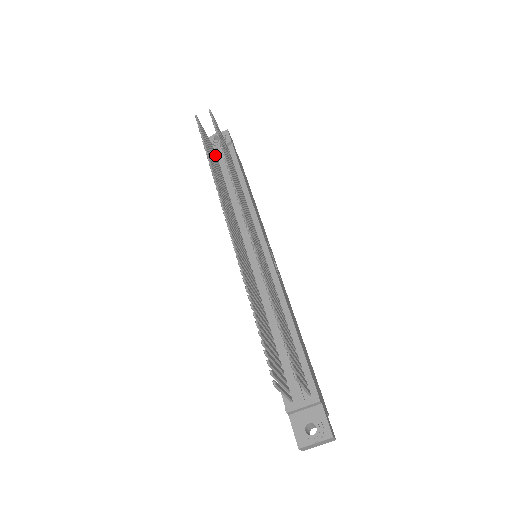
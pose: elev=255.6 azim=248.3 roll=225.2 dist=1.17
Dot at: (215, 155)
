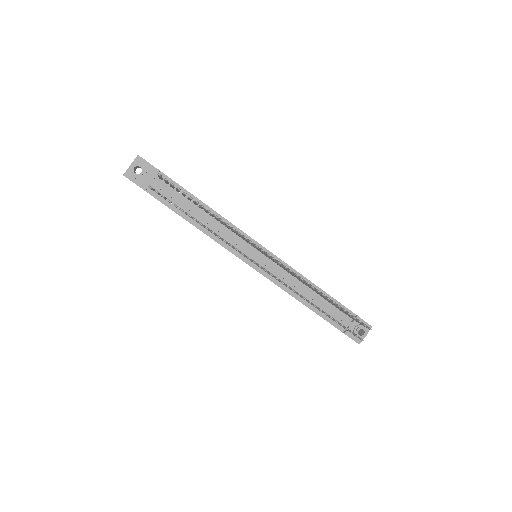
Dot at: occluded
